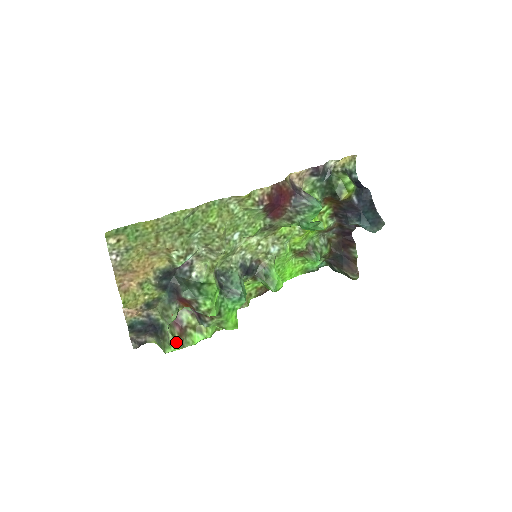
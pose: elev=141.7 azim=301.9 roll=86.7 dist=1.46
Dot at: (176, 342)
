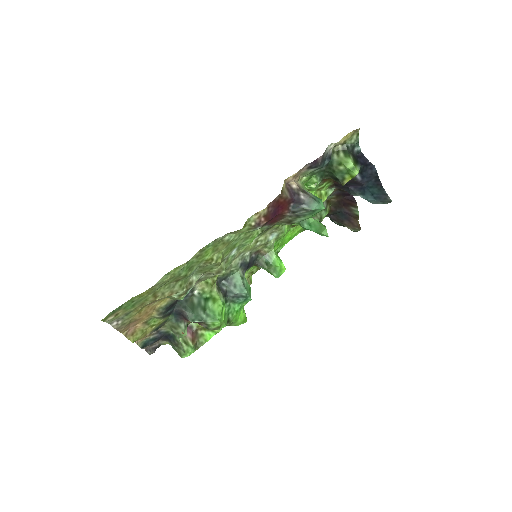
Dot at: (190, 348)
